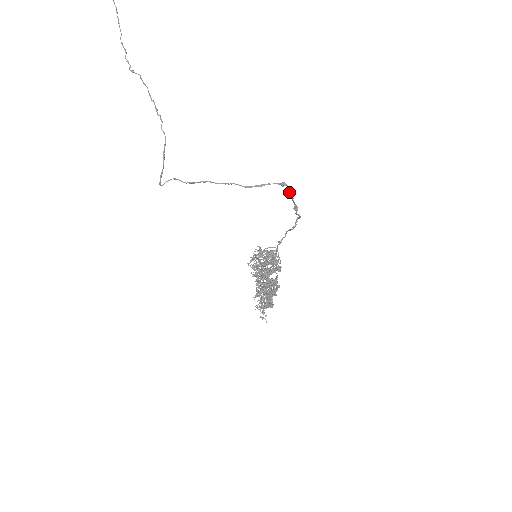
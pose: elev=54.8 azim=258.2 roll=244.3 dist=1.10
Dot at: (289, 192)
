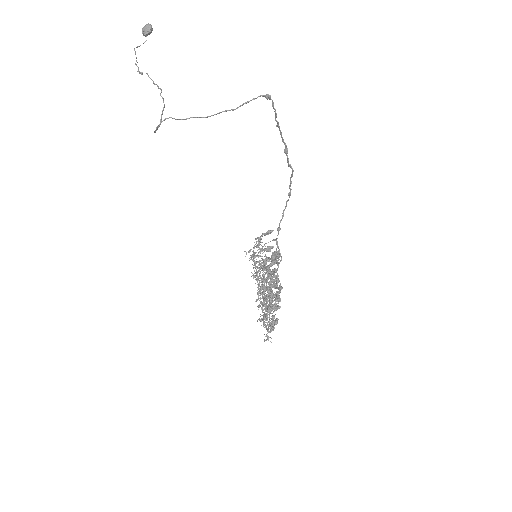
Dot at: (275, 115)
